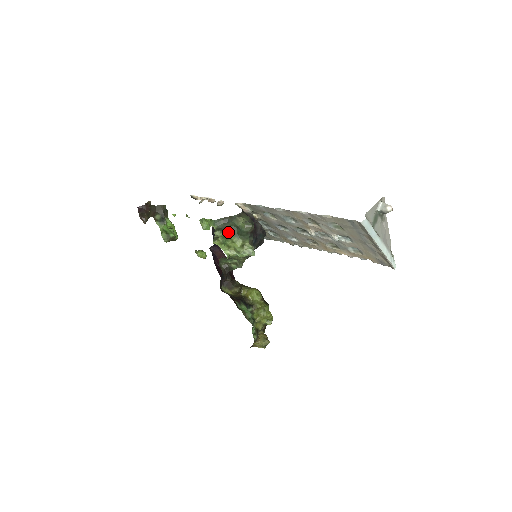
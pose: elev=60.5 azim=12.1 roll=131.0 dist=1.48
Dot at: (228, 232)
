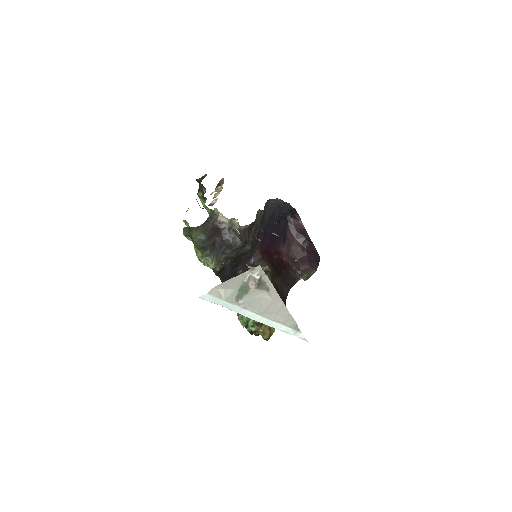
Dot at: (192, 241)
